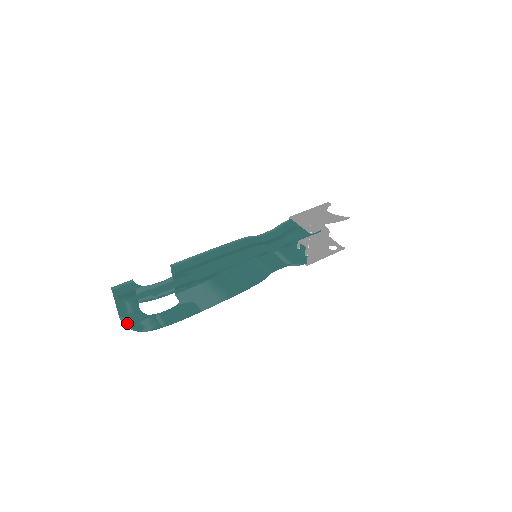
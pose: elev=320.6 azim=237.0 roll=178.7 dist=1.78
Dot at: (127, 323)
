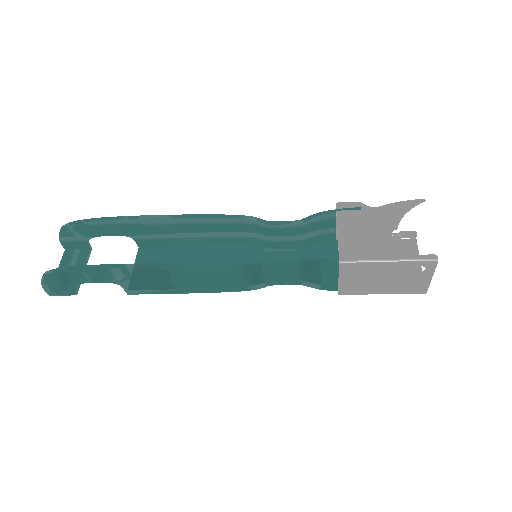
Dot at: occluded
